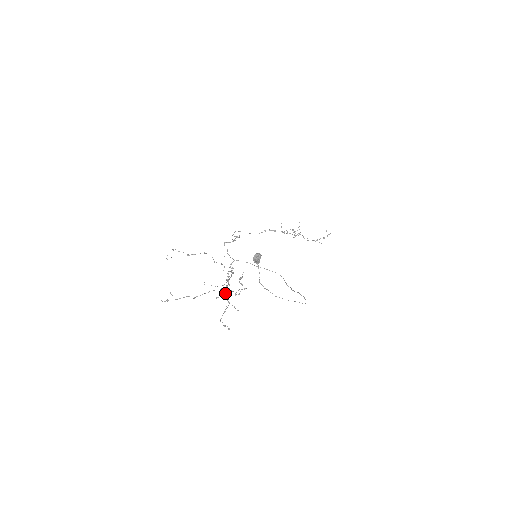
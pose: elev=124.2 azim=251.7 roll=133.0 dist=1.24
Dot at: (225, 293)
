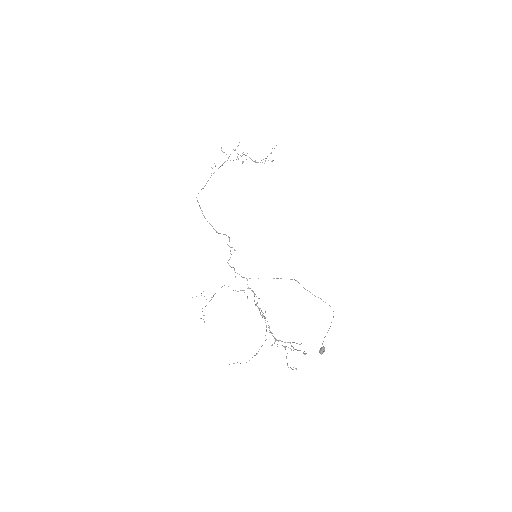
Dot at: occluded
